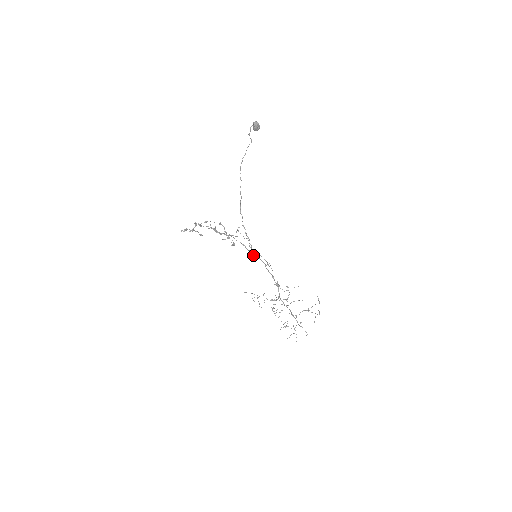
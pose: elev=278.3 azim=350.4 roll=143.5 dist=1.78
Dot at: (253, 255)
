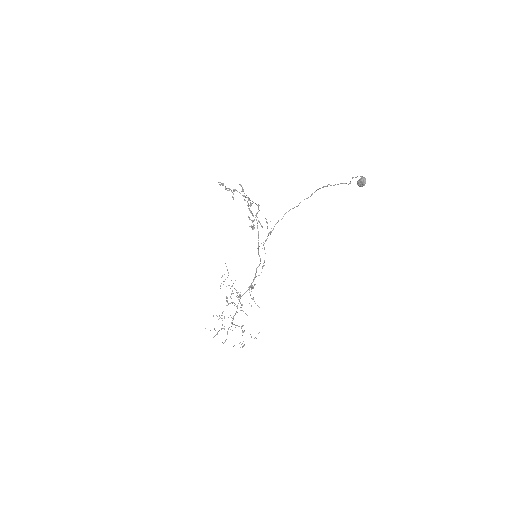
Dot at: (258, 250)
